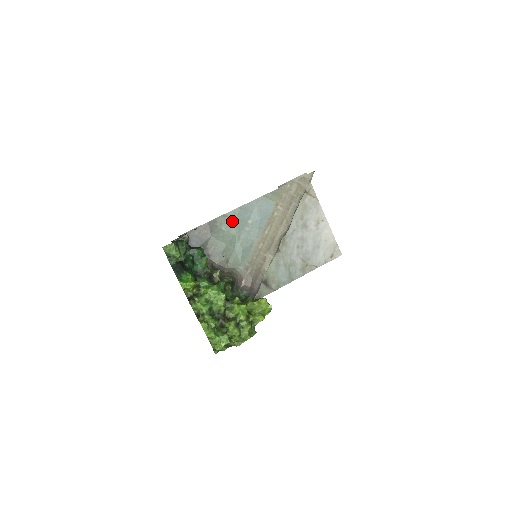
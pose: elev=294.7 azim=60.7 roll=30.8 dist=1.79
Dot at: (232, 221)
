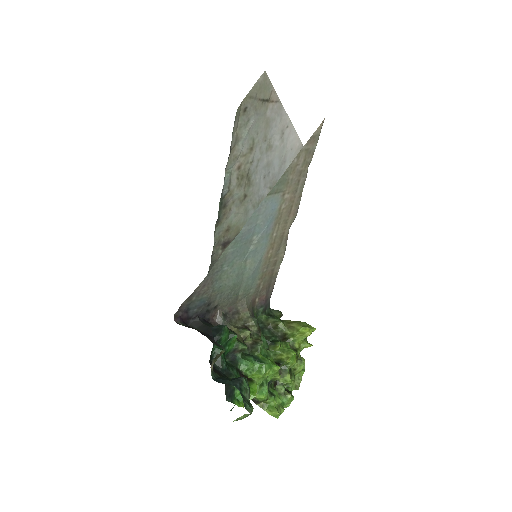
Dot at: (234, 253)
